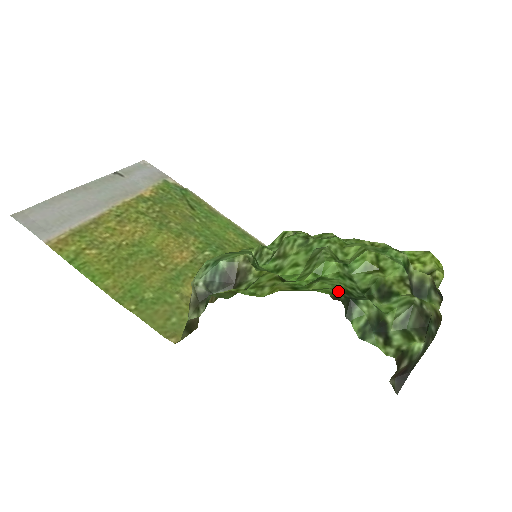
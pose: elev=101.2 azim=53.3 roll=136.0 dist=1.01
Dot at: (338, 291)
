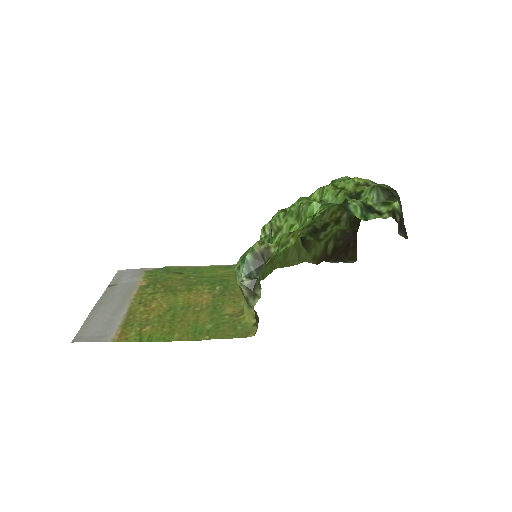
Dot at: (333, 205)
